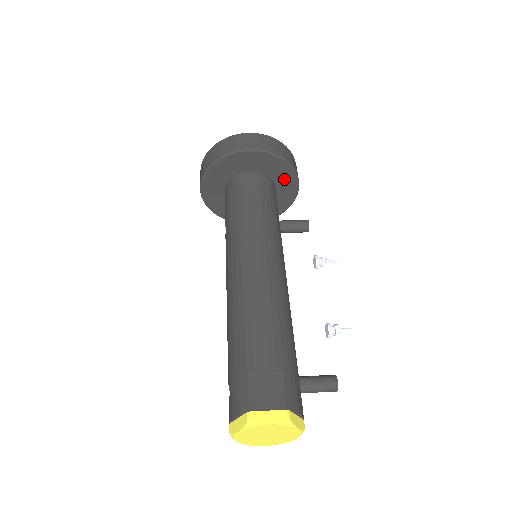
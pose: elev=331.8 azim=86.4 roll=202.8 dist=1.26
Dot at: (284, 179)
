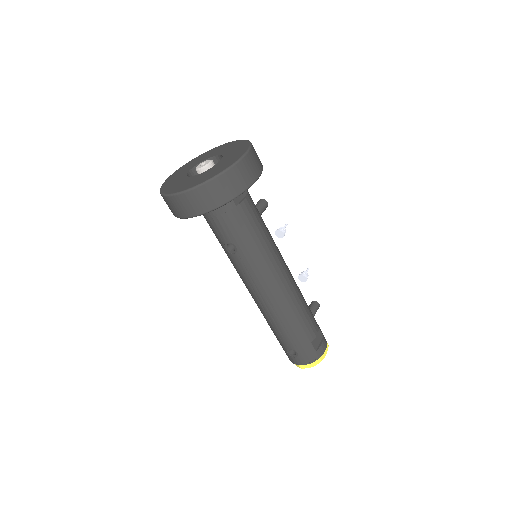
Dot at: occluded
